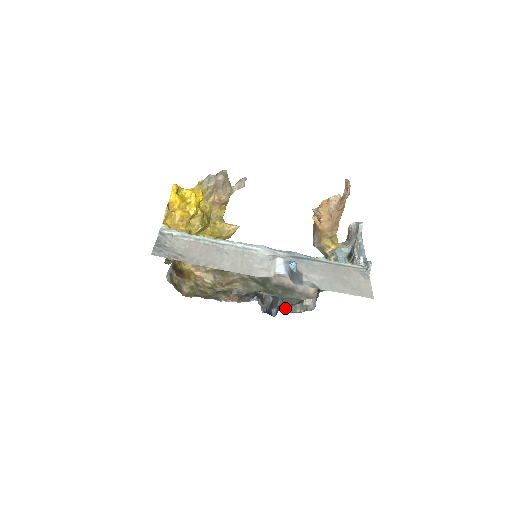
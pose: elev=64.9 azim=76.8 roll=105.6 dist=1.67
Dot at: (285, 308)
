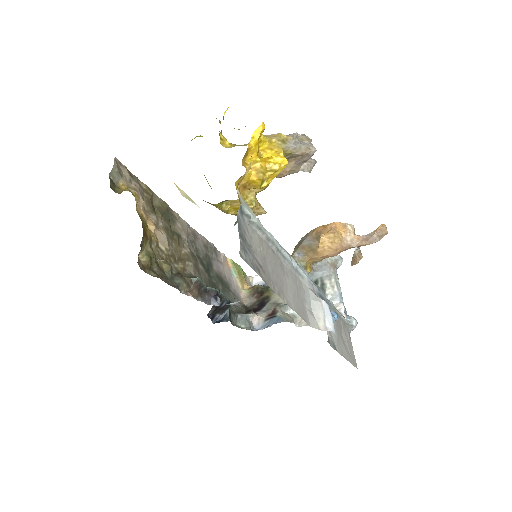
Dot at: (230, 318)
